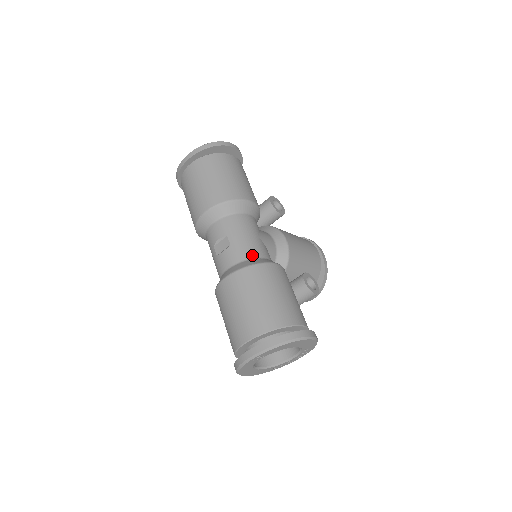
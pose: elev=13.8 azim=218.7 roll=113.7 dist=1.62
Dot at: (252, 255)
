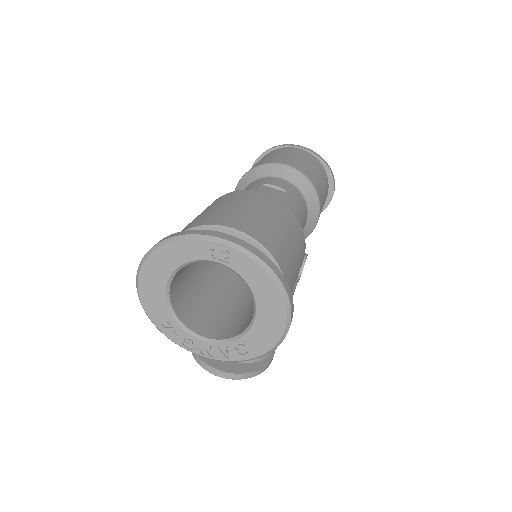
Dot at: occluded
